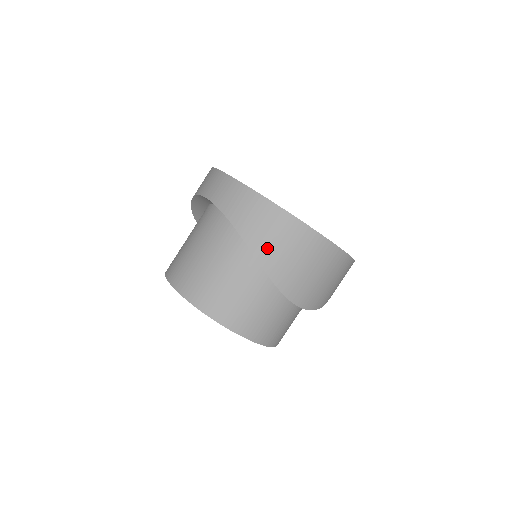
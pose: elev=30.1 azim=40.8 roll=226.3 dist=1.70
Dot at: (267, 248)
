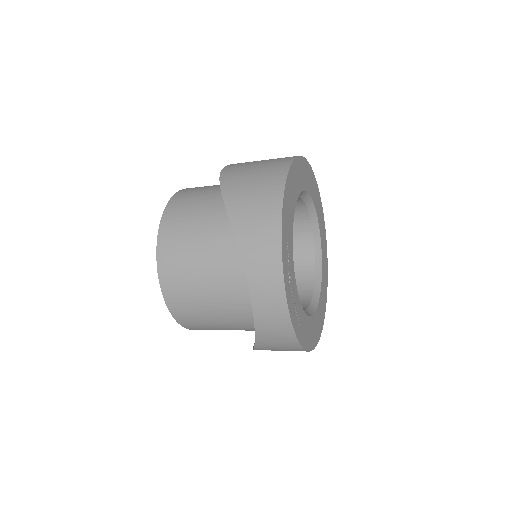
Dot at: occluded
